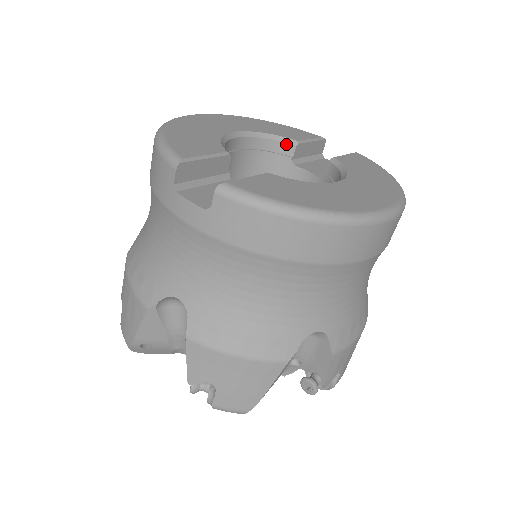
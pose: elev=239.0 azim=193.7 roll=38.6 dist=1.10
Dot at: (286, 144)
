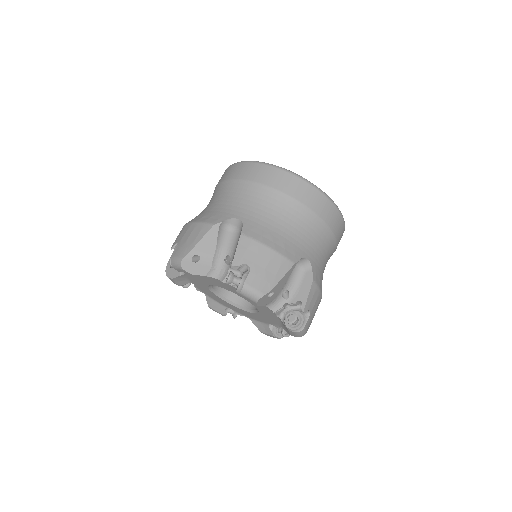
Dot at: occluded
